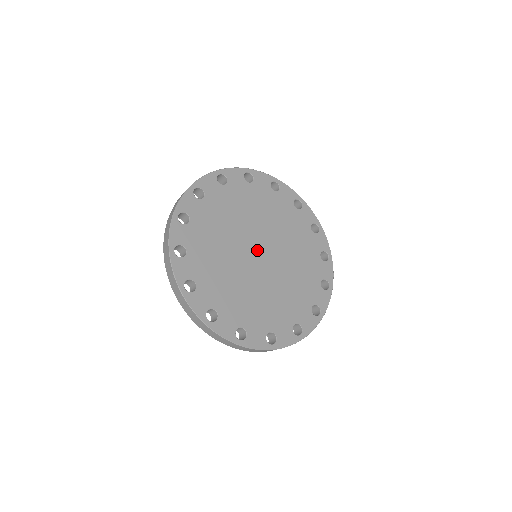
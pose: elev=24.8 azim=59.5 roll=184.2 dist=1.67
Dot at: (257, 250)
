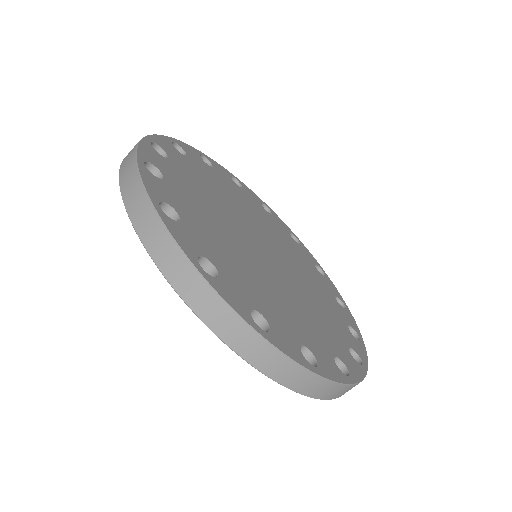
Dot at: (260, 243)
